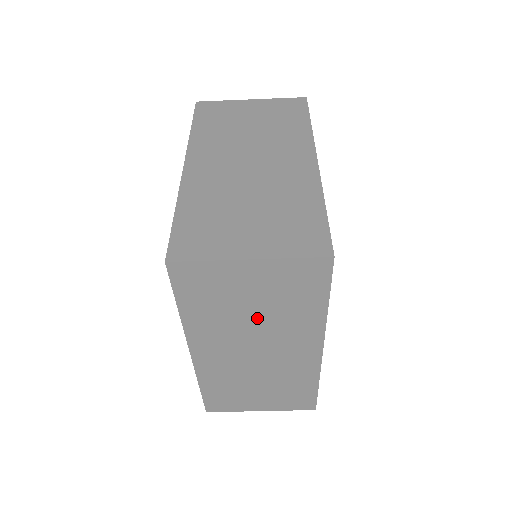
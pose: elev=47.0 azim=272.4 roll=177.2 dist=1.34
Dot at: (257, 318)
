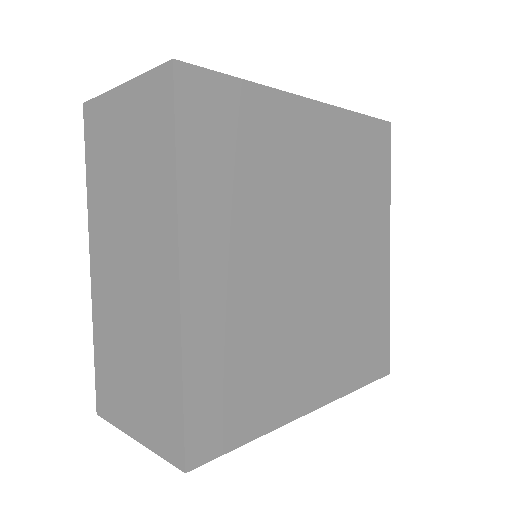
Dot at: occluded
